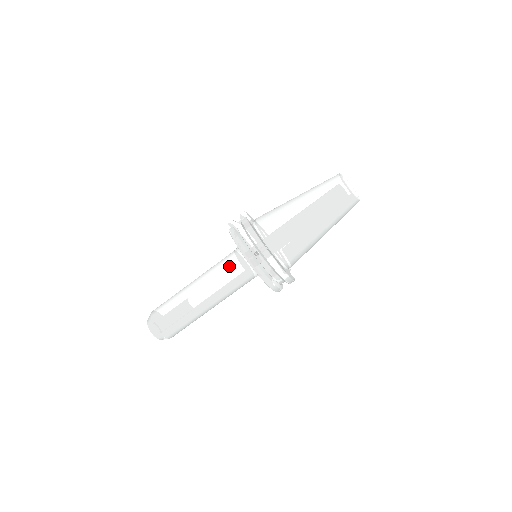
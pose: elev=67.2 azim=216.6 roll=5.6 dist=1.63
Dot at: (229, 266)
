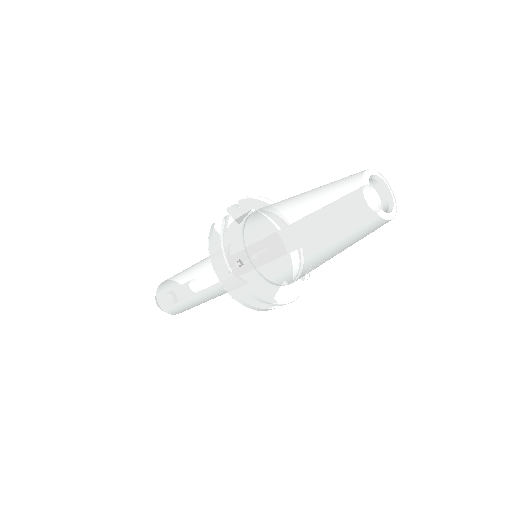
Dot at: occluded
